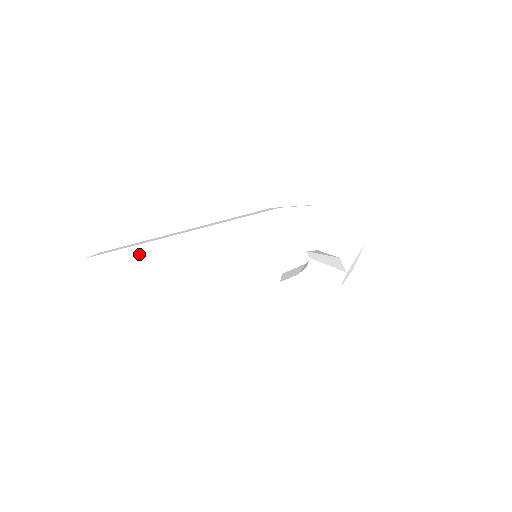
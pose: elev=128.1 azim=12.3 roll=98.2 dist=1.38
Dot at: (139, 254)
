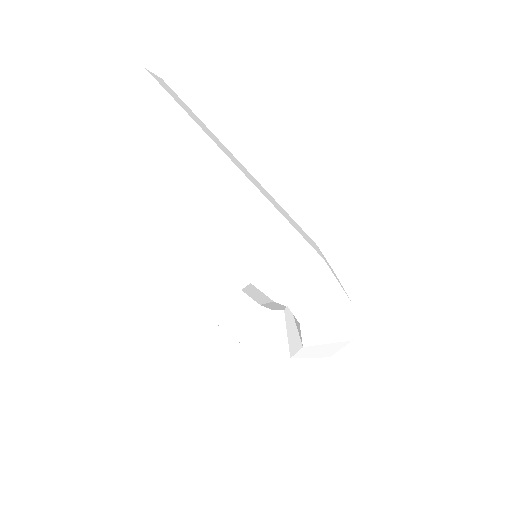
Dot at: (187, 130)
